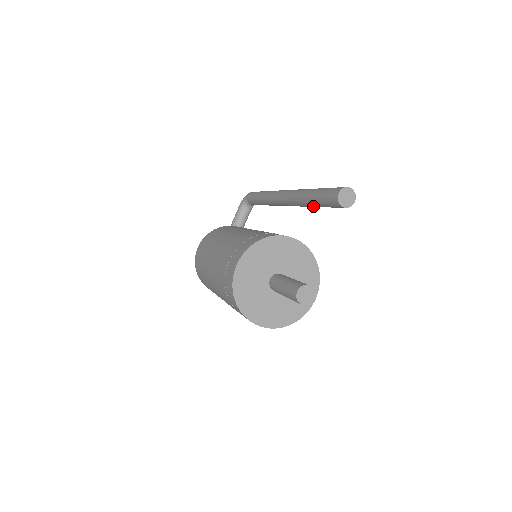
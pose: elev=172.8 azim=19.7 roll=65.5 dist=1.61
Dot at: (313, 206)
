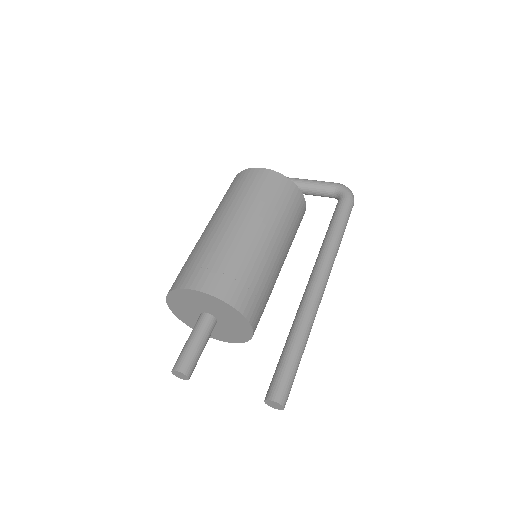
Dot at: occluded
